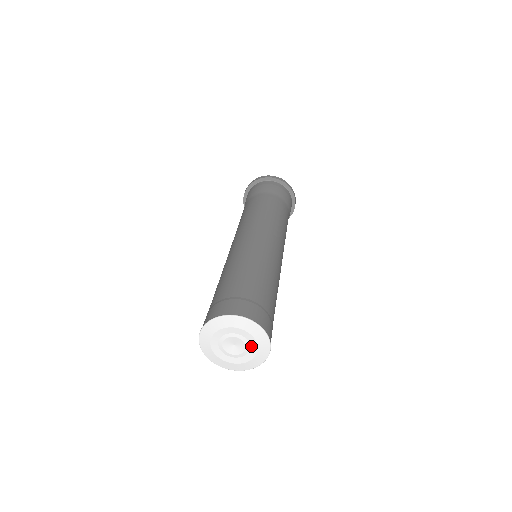
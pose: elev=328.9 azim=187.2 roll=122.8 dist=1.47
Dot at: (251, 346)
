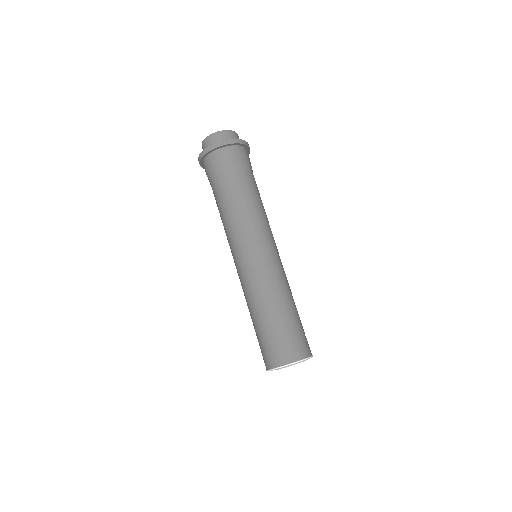
Dot at: occluded
